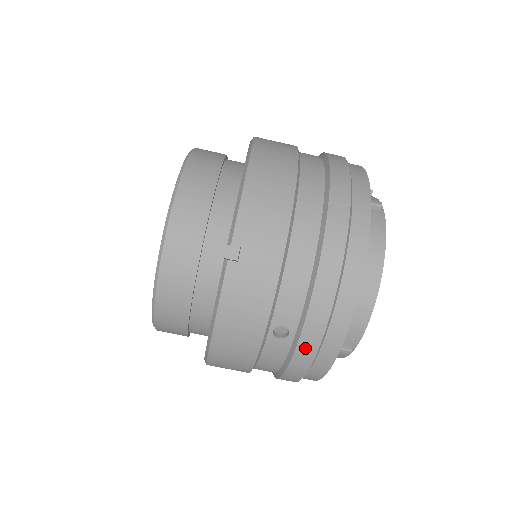
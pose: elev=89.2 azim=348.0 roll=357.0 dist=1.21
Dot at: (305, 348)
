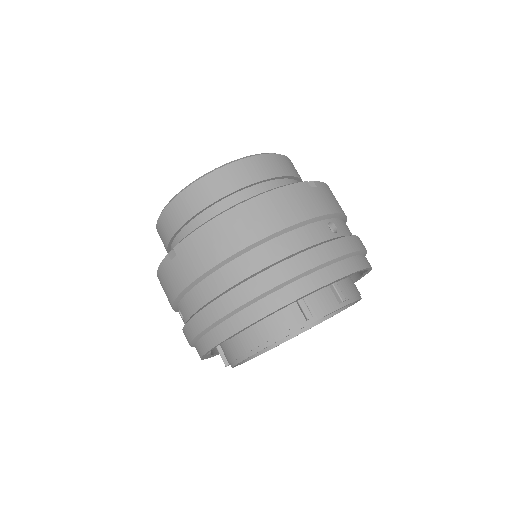
Dot at: (185, 336)
